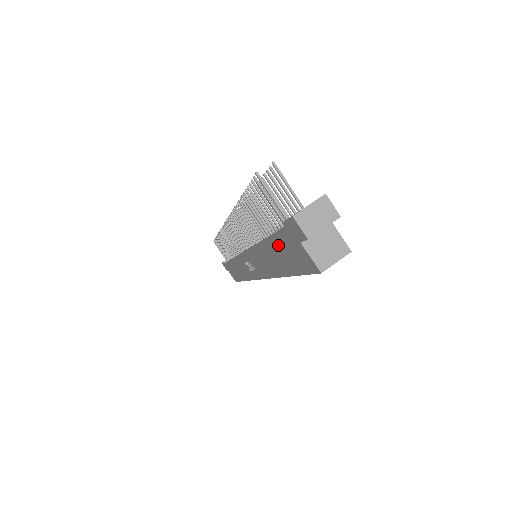
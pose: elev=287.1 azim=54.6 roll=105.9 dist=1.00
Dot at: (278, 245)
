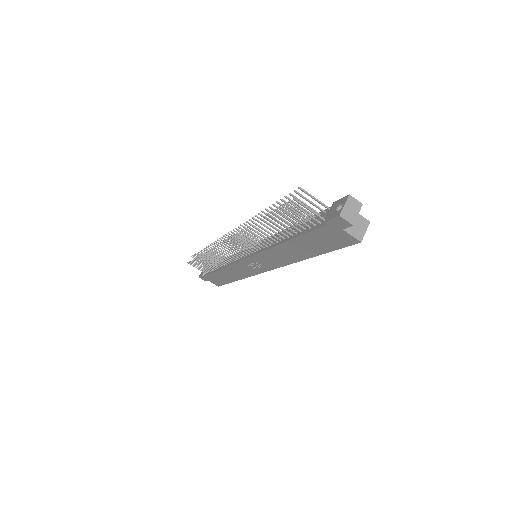
Dot at: (311, 238)
